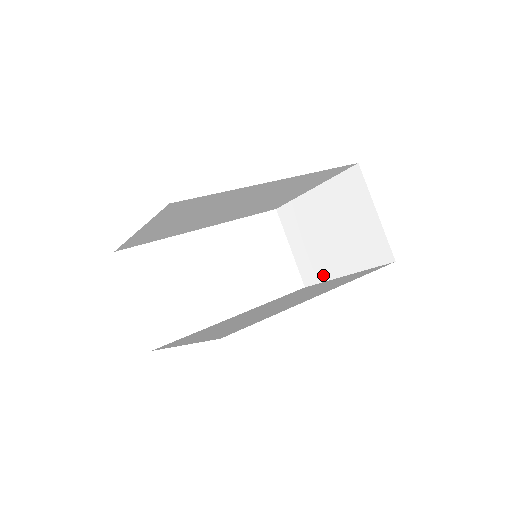
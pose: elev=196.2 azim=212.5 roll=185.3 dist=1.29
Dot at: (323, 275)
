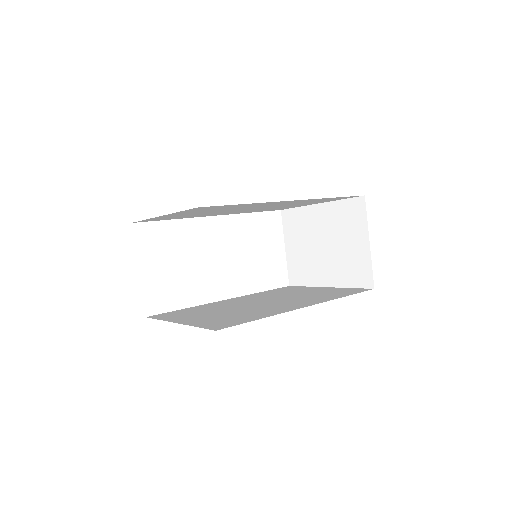
Dot at: (308, 280)
